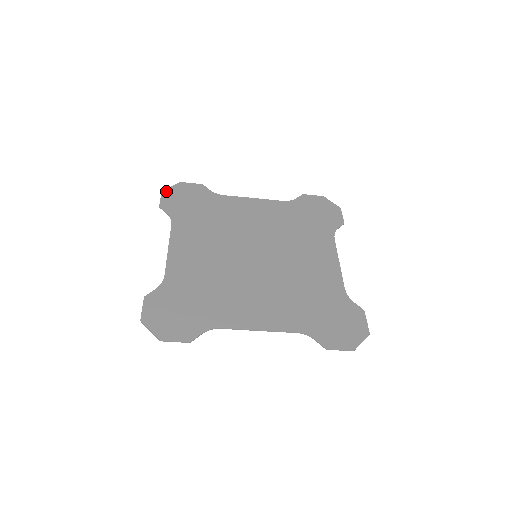
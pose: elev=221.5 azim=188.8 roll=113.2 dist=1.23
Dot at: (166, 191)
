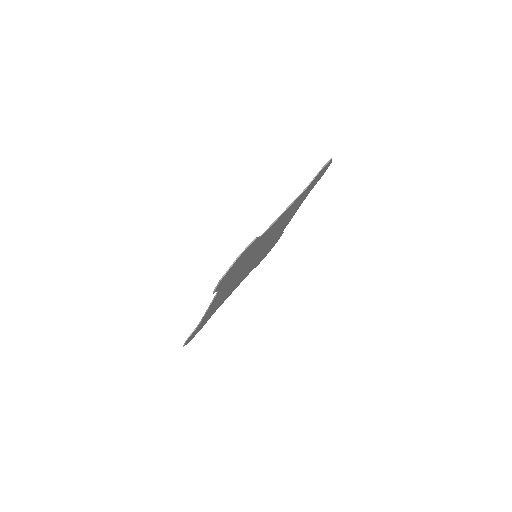
Dot at: (185, 344)
